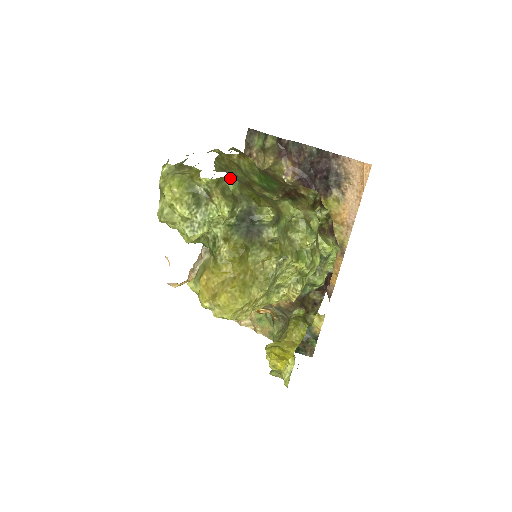
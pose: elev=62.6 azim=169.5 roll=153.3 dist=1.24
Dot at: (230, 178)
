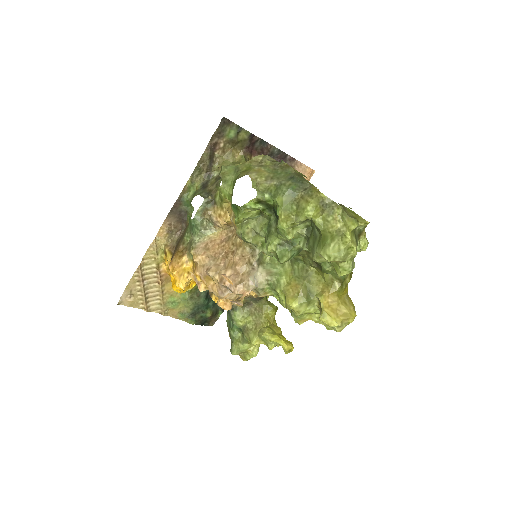
Dot at: occluded
